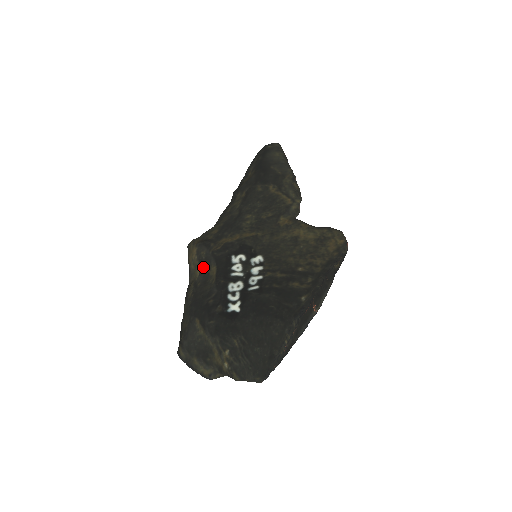
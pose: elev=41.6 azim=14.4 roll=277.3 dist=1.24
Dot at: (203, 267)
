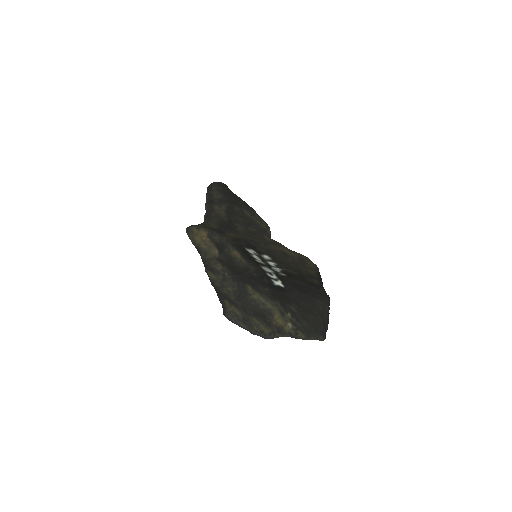
Dot at: (221, 249)
